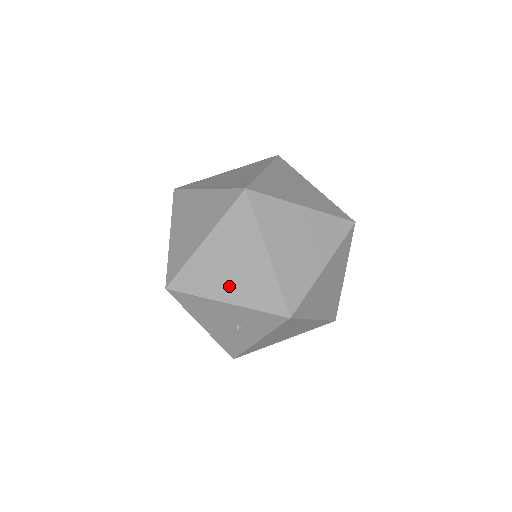
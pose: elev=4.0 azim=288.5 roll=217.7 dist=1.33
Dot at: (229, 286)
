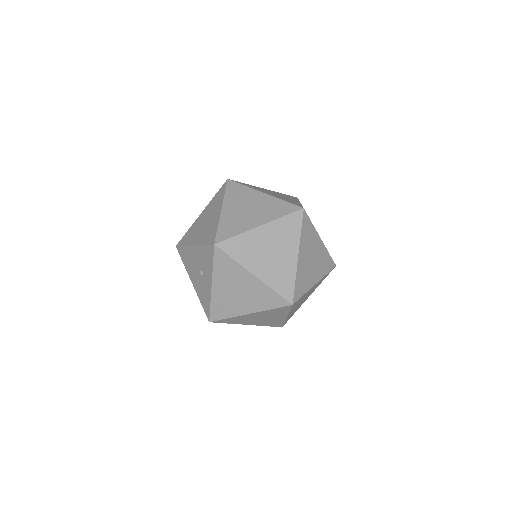
Dot at: (199, 235)
